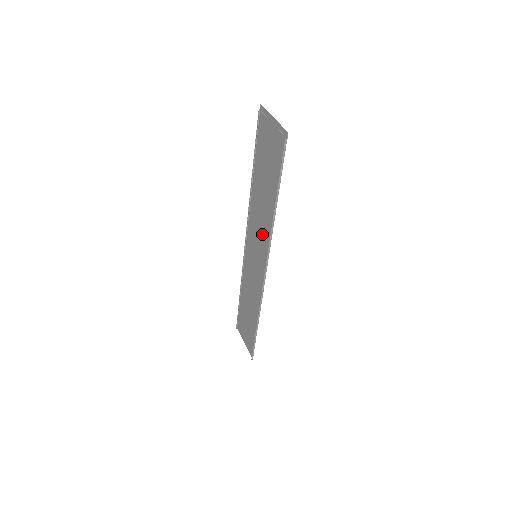
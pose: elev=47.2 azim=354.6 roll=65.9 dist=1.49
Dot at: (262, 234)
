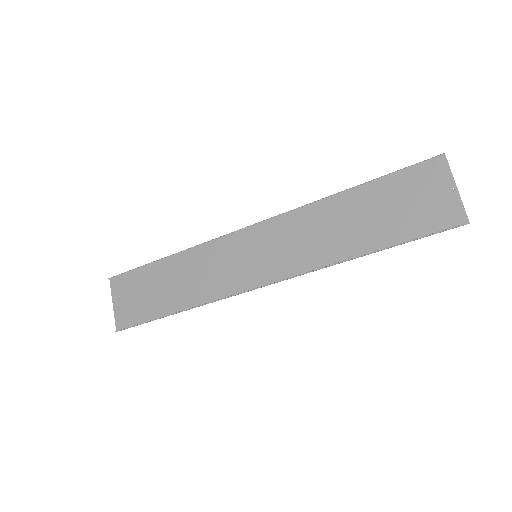
Dot at: (299, 251)
